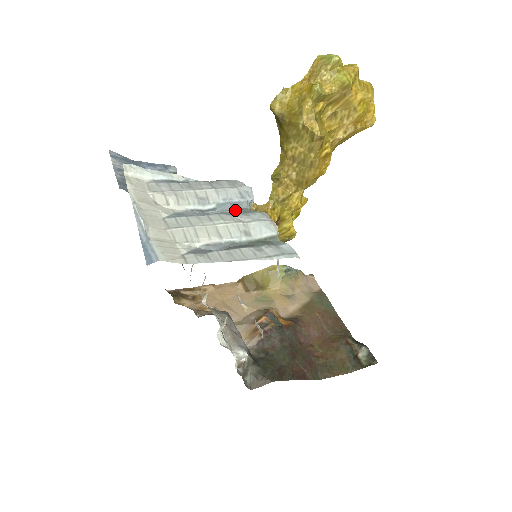
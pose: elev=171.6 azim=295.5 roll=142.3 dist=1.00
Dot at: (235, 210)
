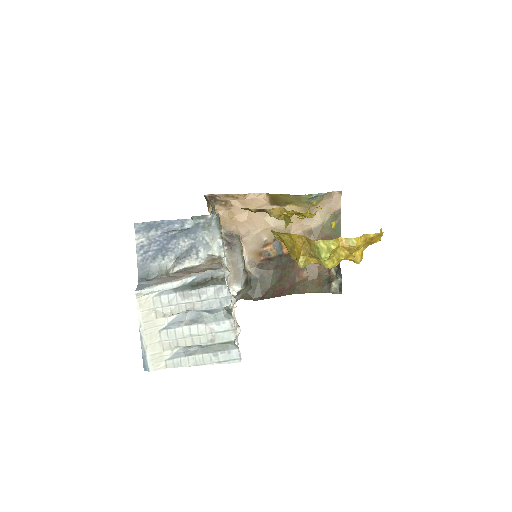
Dot at: (213, 314)
